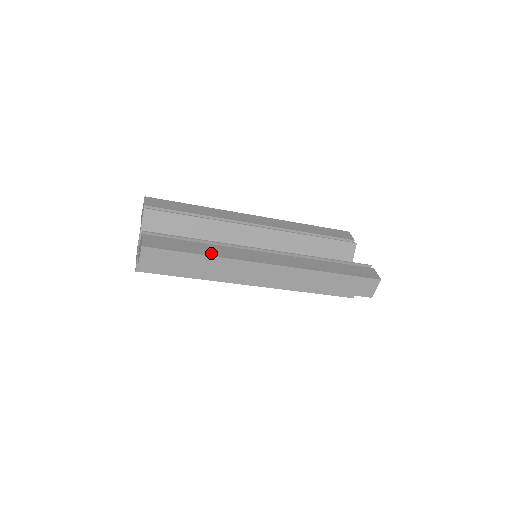
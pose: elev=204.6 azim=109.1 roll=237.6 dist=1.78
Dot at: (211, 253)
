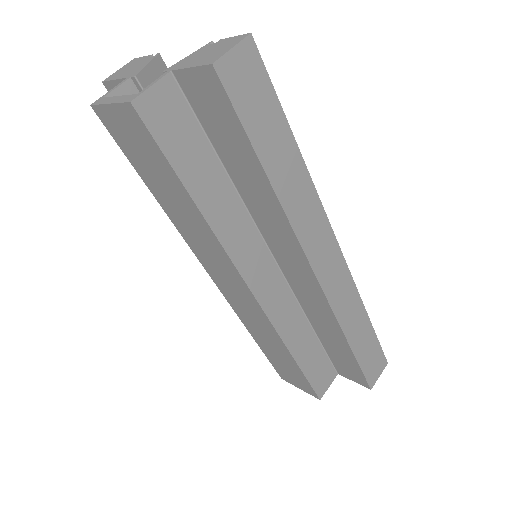
Dot at: occluded
